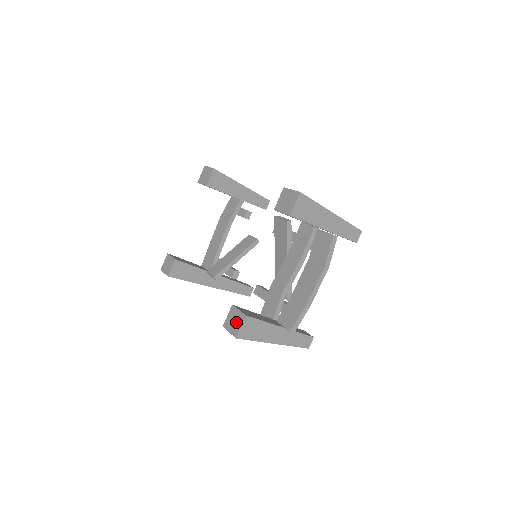
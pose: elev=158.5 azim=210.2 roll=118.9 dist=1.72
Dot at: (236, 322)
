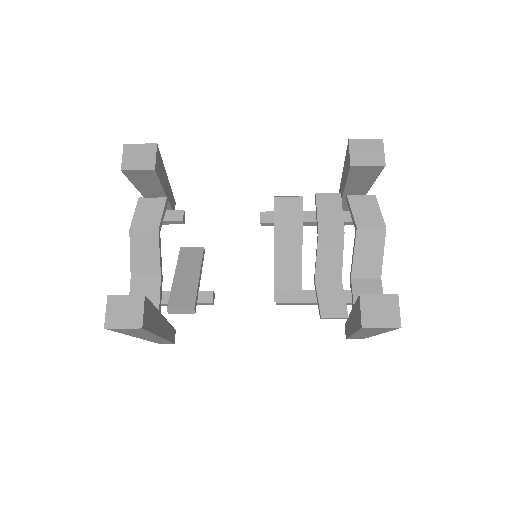
Dot at: (386, 309)
